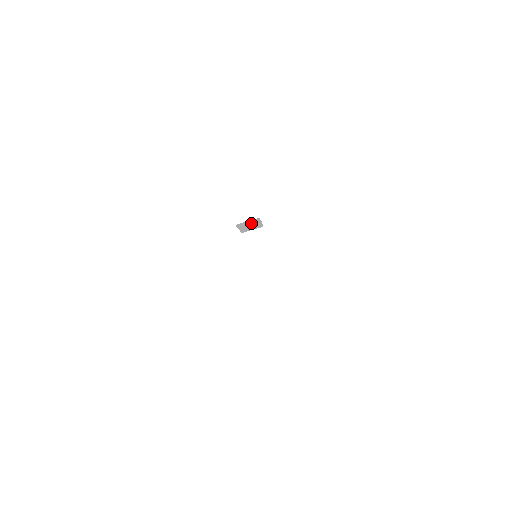
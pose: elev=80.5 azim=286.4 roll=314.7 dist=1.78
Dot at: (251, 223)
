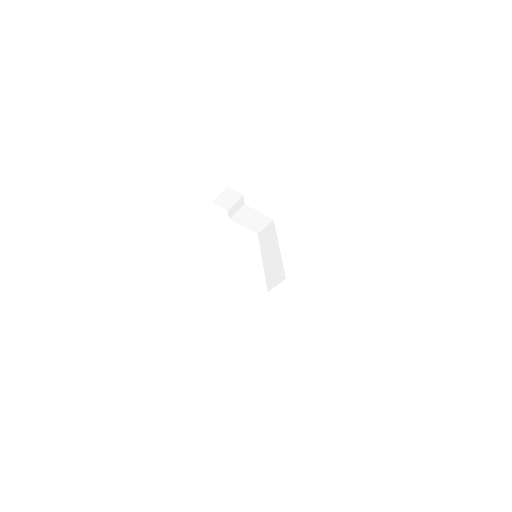
Dot at: occluded
